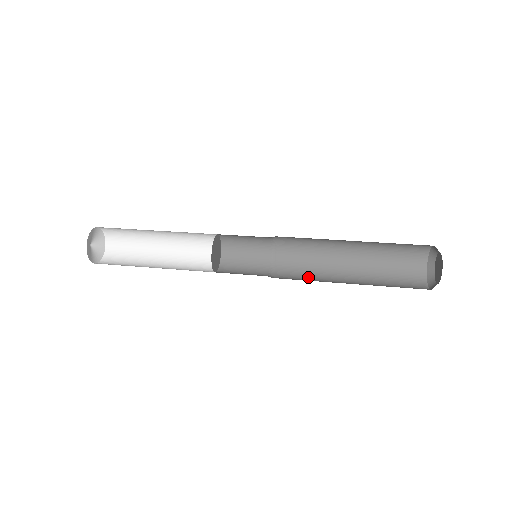
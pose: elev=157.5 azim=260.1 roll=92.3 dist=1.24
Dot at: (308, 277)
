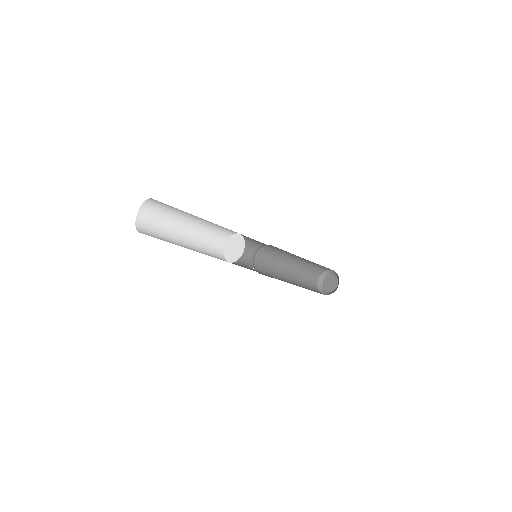
Dot at: (273, 276)
